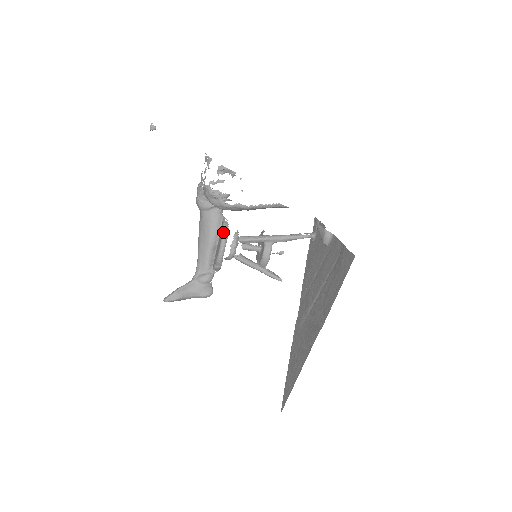
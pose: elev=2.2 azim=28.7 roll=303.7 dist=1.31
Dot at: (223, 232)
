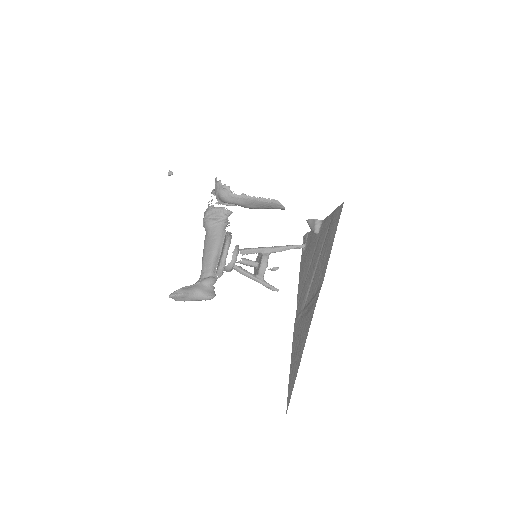
Dot at: (227, 236)
